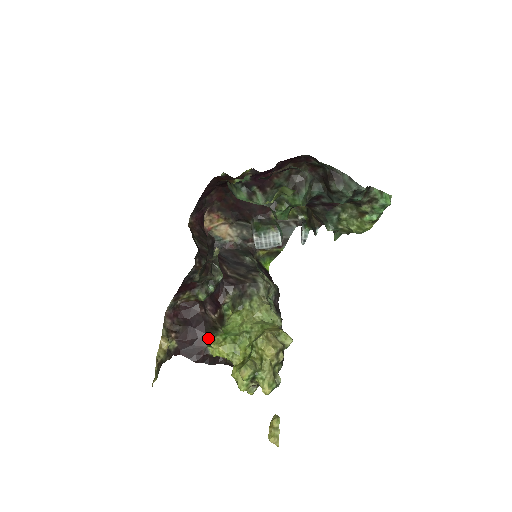
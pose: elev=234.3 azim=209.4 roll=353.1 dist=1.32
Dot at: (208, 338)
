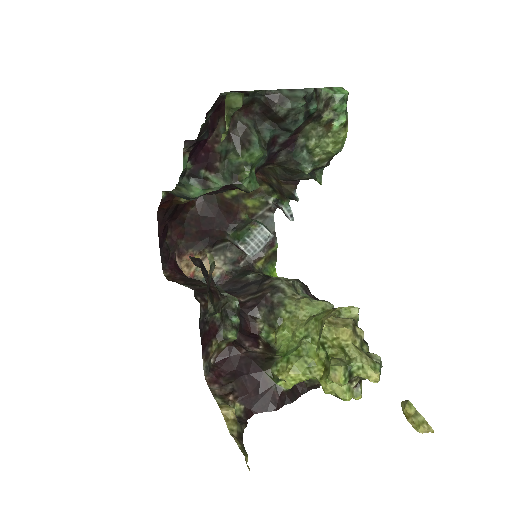
Dot at: (270, 374)
